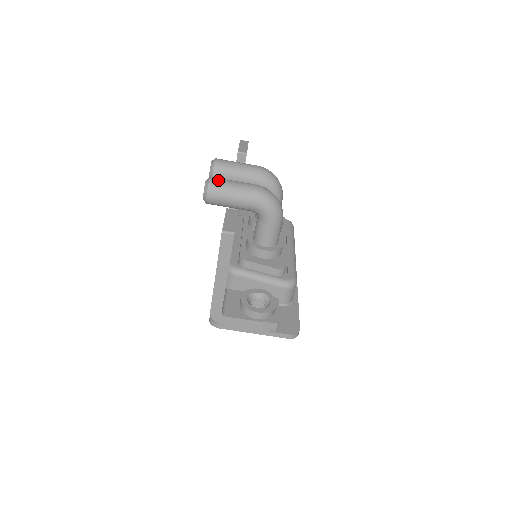
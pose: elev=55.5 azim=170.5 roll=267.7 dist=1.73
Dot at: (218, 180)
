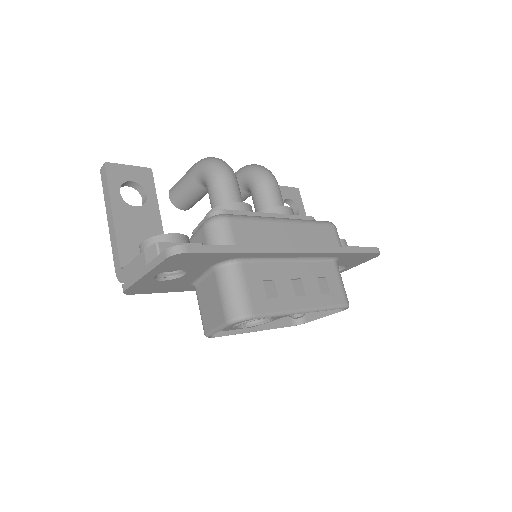
Dot at: occluded
